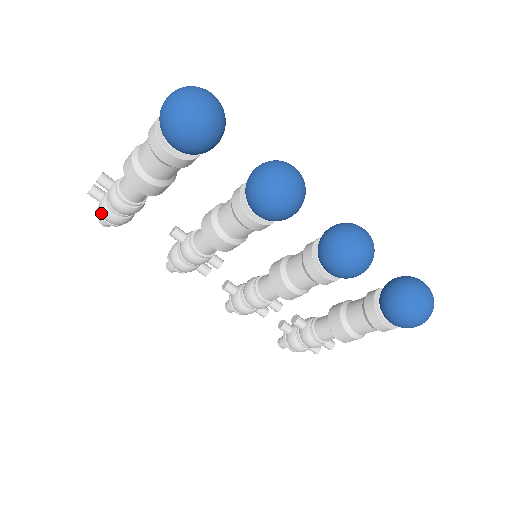
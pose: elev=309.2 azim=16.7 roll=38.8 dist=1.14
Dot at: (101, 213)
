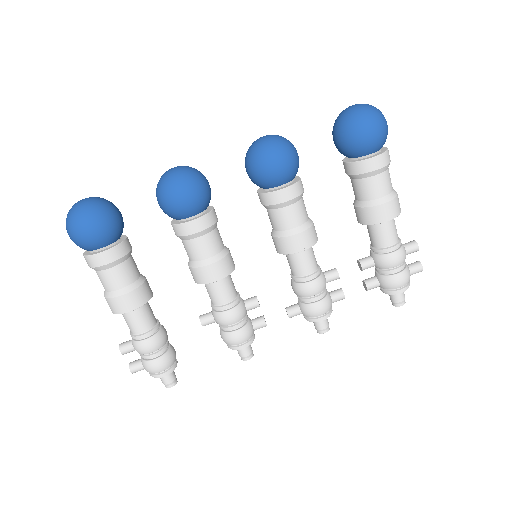
Dot at: (150, 371)
